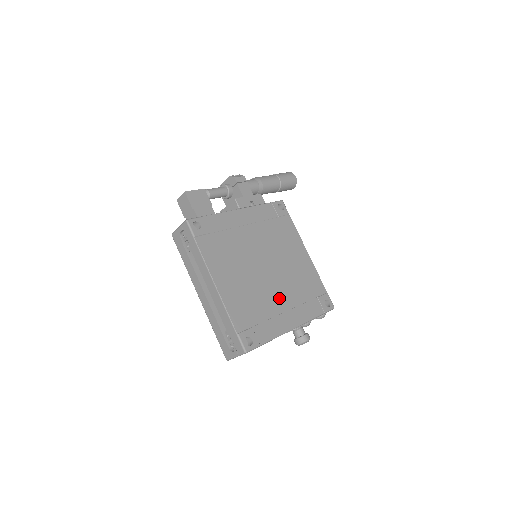
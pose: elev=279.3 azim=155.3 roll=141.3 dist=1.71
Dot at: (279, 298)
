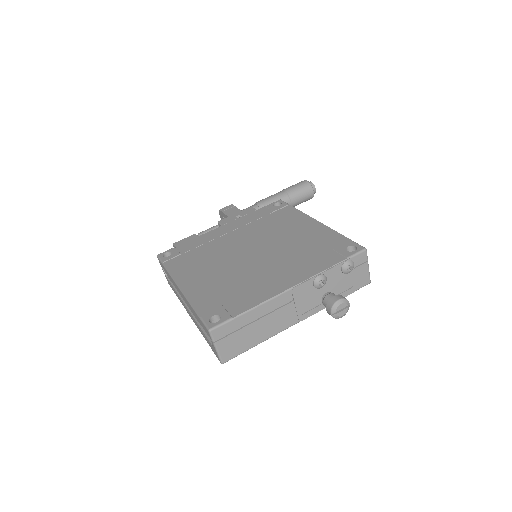
Dot at: (268, 270)
